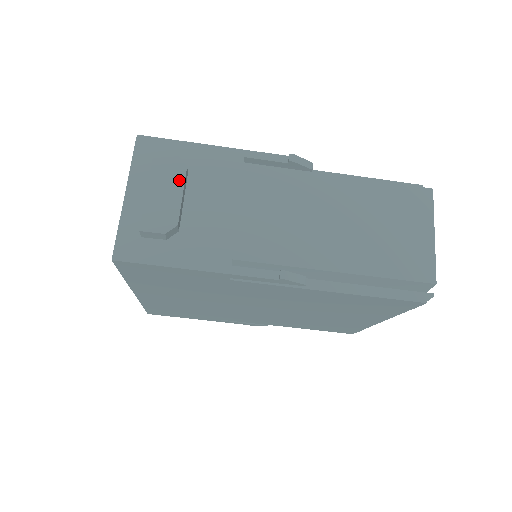
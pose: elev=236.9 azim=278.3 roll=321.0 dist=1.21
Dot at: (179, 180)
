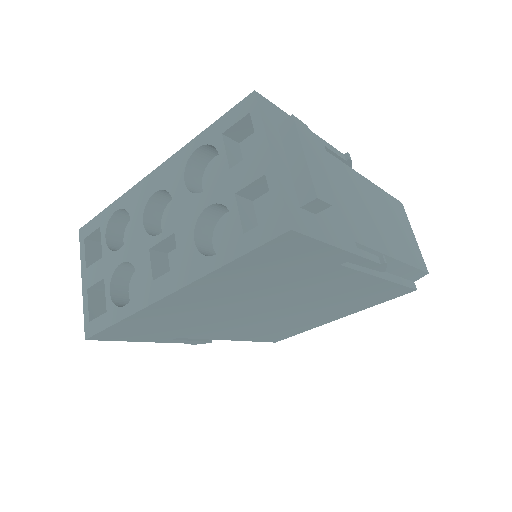
Dot at: (318, 152)
